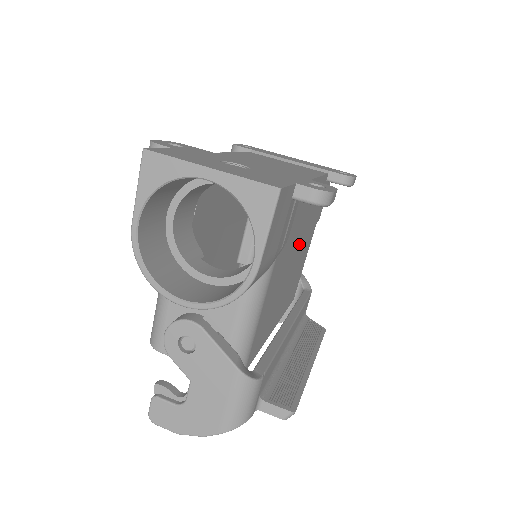
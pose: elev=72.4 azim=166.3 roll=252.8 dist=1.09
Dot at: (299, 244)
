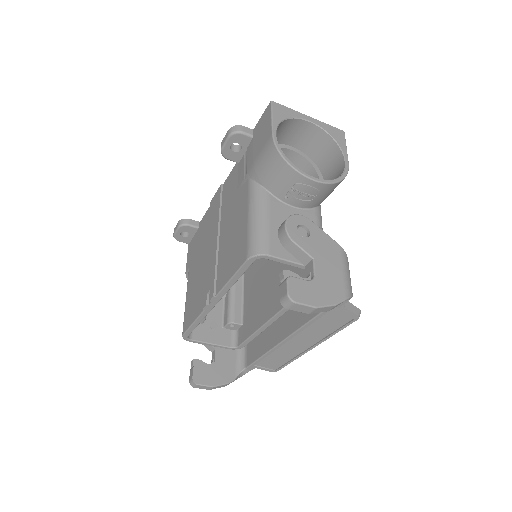
Dot at: occluded
